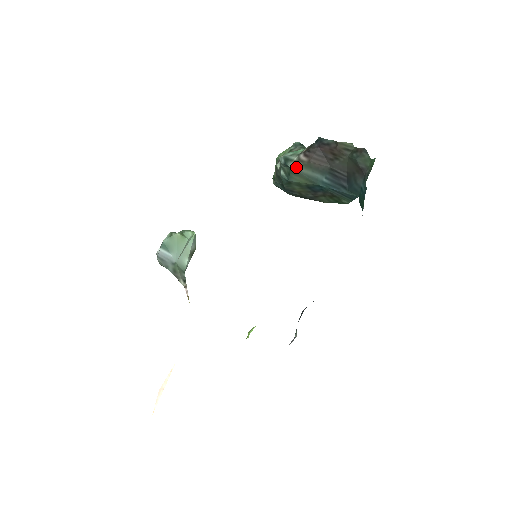
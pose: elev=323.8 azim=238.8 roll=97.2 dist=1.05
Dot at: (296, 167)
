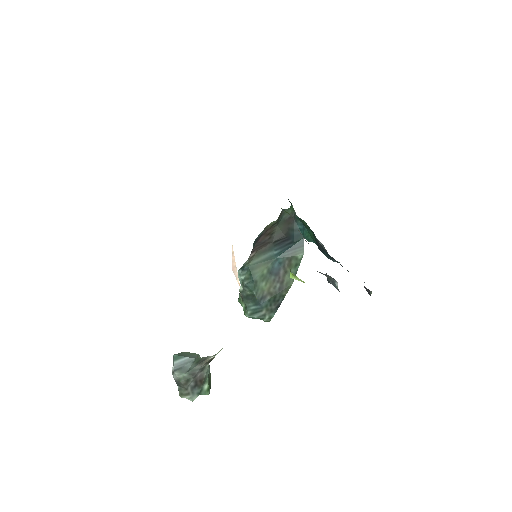
Dot at: (251, 263)
